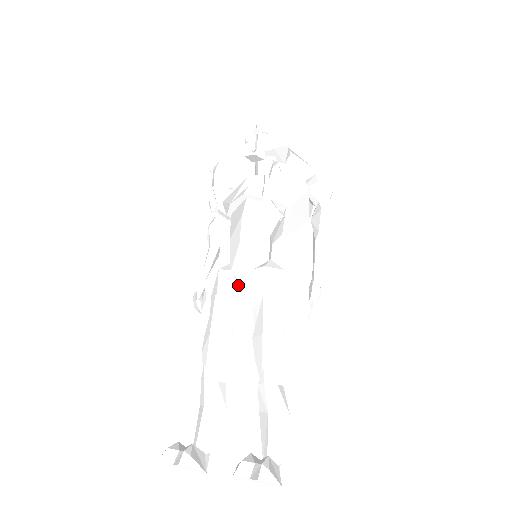
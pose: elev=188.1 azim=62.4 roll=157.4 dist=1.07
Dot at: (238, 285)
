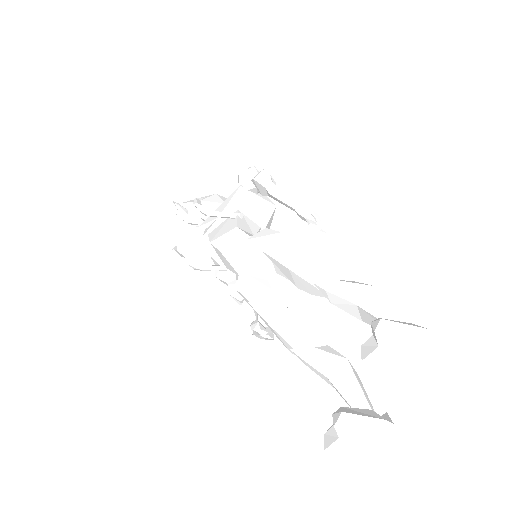
Dot at: (254, 278)
